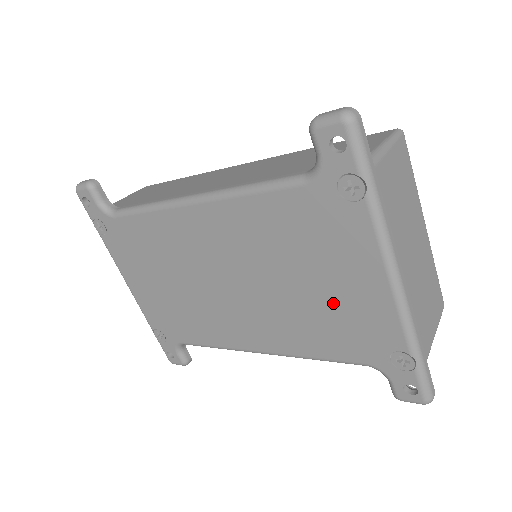
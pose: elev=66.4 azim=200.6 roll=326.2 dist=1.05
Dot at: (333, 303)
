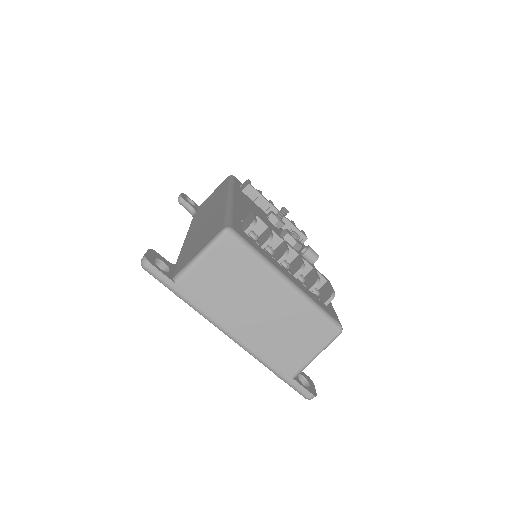
Dot at: occluded
